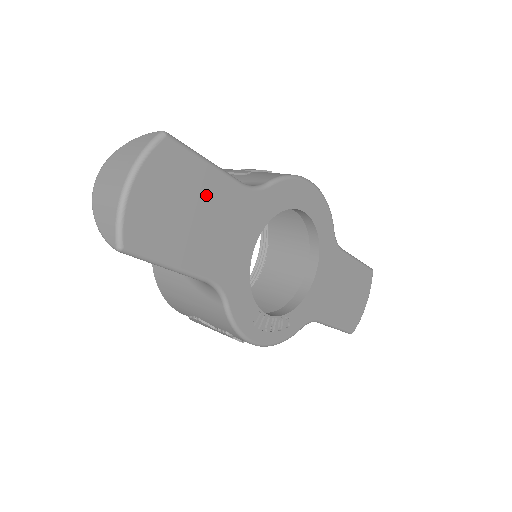
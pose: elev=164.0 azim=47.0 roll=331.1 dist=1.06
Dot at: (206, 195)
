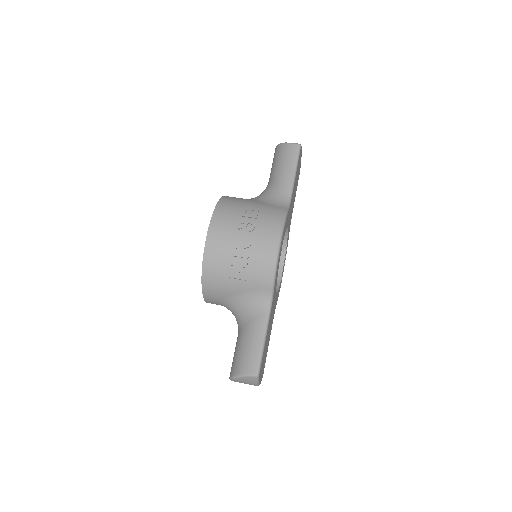
Dot at: occluded
